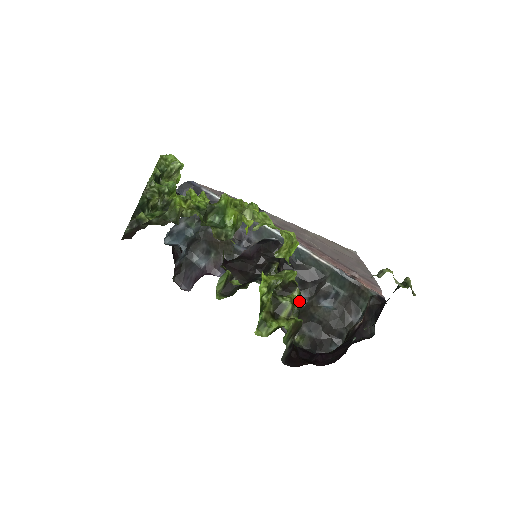
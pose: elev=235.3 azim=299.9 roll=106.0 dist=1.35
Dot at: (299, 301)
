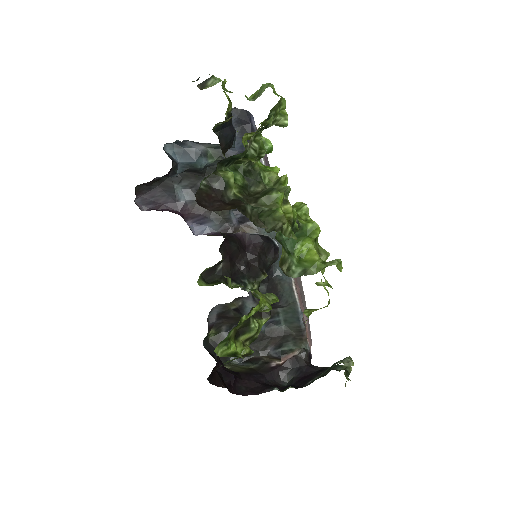
Dot at: (246, 309)
